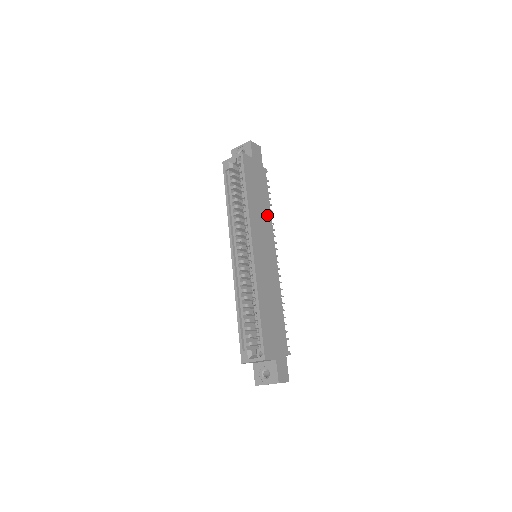
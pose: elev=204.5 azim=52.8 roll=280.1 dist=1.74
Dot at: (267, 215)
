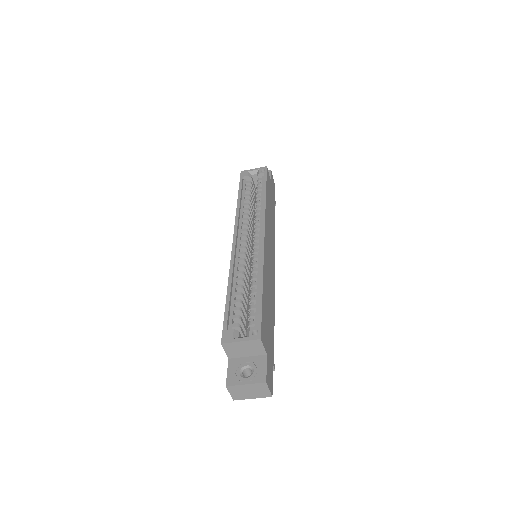
Dot at: (273, 230)
